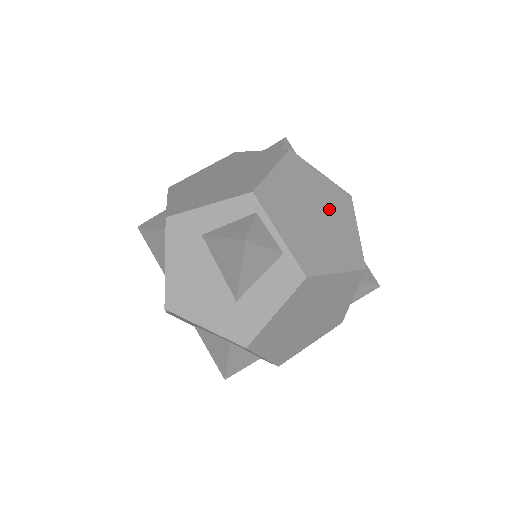
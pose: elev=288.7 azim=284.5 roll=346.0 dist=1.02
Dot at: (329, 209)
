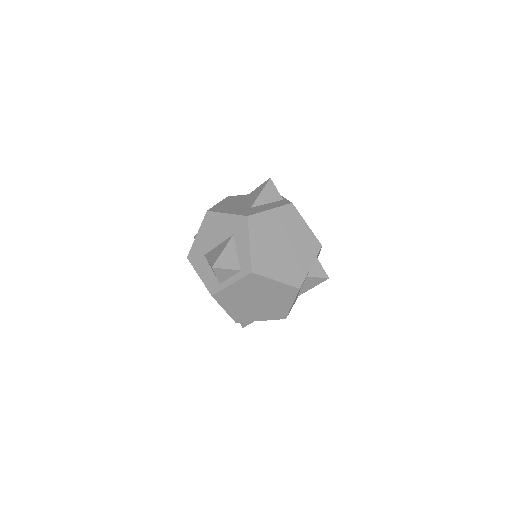
Dot at: occluded
